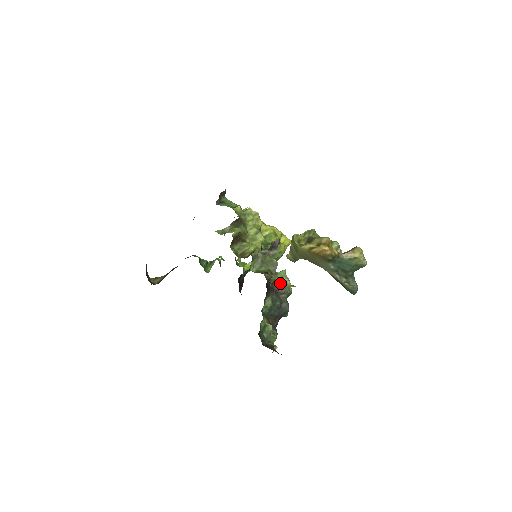
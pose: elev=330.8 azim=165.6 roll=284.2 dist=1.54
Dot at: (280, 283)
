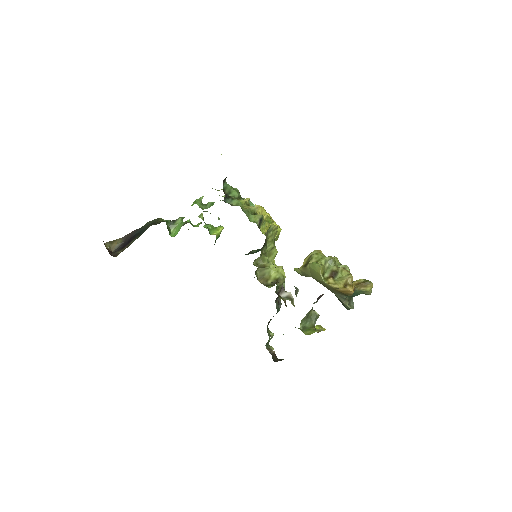
Dot at: occluded
